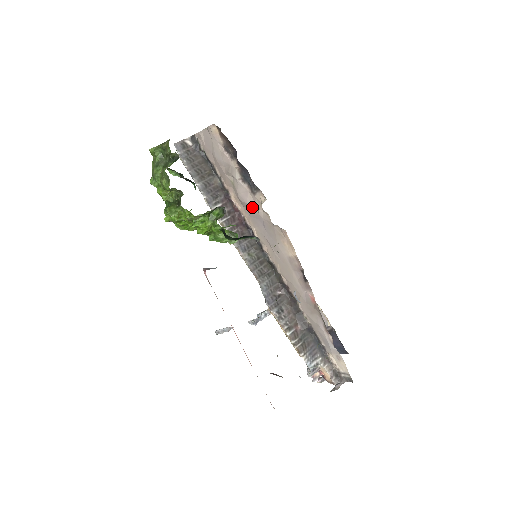
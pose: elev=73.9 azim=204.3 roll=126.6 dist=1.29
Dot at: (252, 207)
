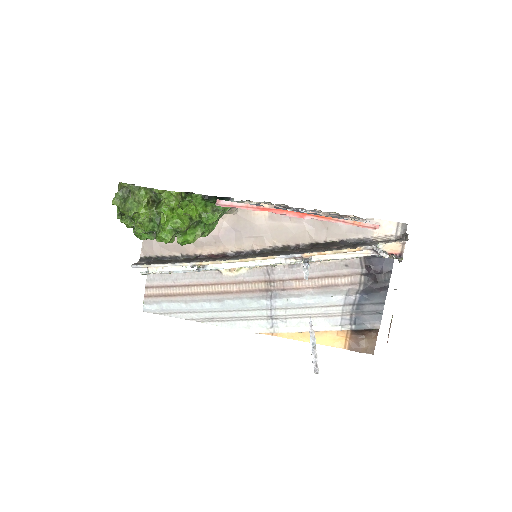
Dot at: (216, 231)
